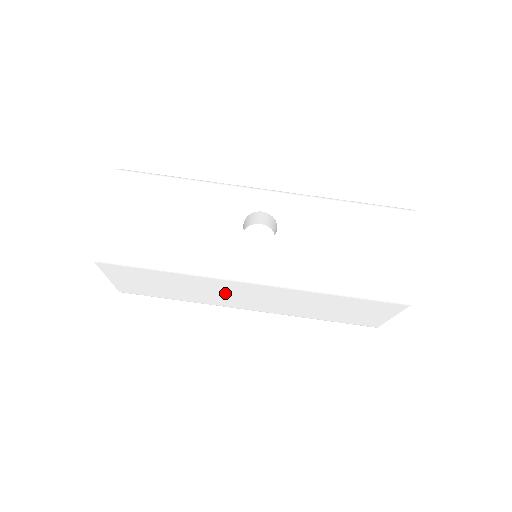
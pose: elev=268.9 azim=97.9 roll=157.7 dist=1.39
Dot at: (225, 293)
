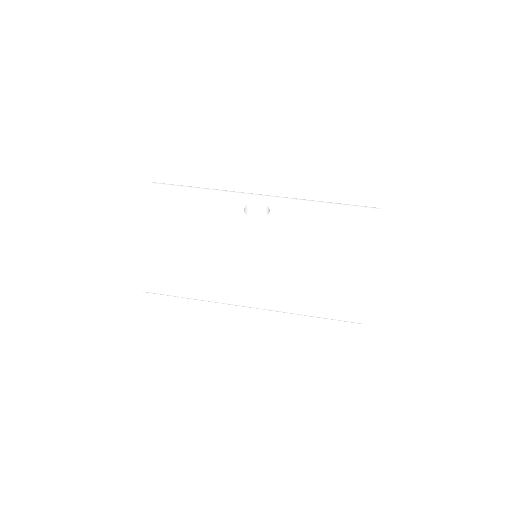
Dot at: (228, 273)
